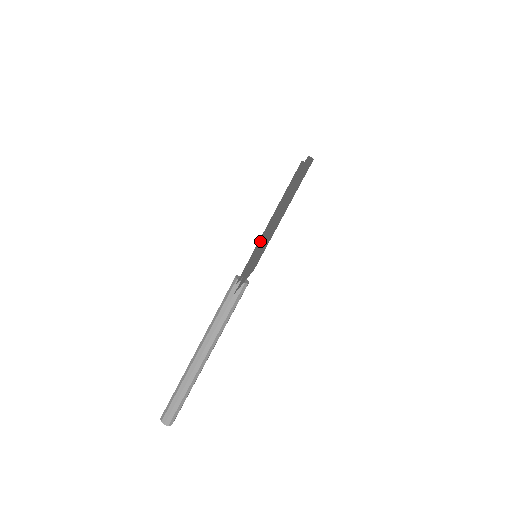
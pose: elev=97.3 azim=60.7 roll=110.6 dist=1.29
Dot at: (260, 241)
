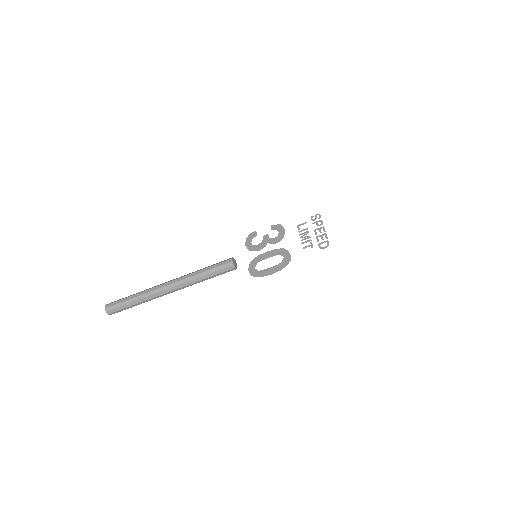
Dot at: (274, 266)
